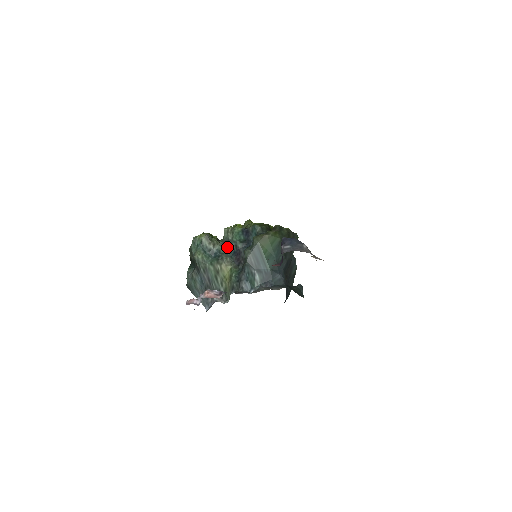
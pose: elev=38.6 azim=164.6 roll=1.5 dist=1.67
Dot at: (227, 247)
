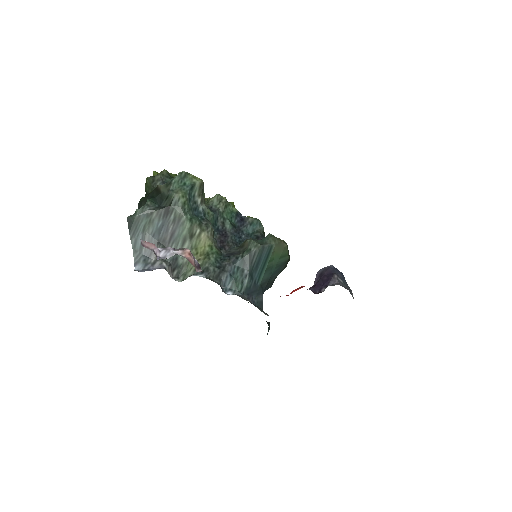
Dot at: (214, 216)
